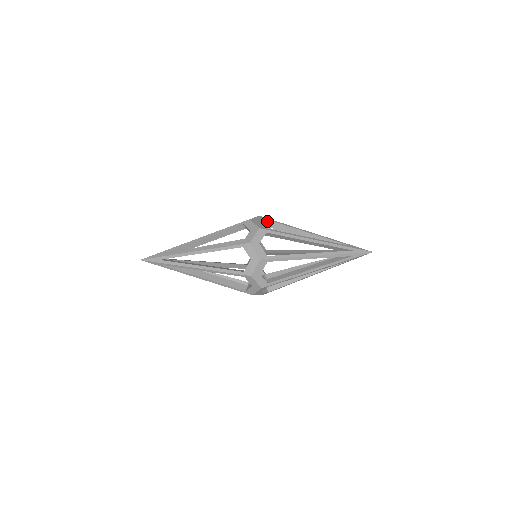
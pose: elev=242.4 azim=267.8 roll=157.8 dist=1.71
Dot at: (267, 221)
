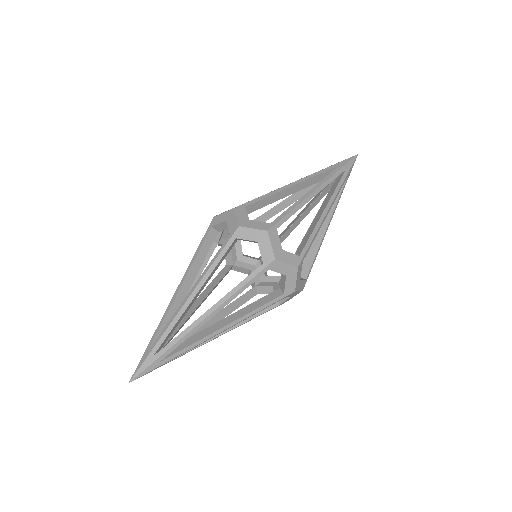
Dot at: occluded
